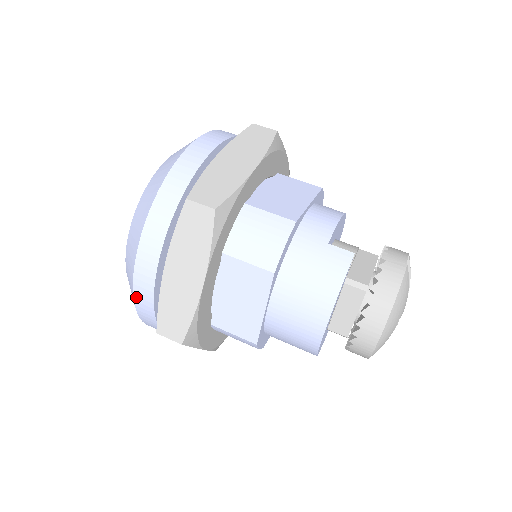
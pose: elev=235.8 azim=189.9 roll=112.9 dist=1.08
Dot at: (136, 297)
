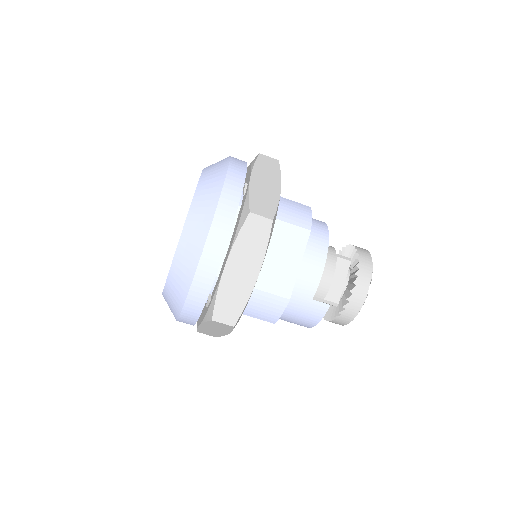
Dot at: occluded
